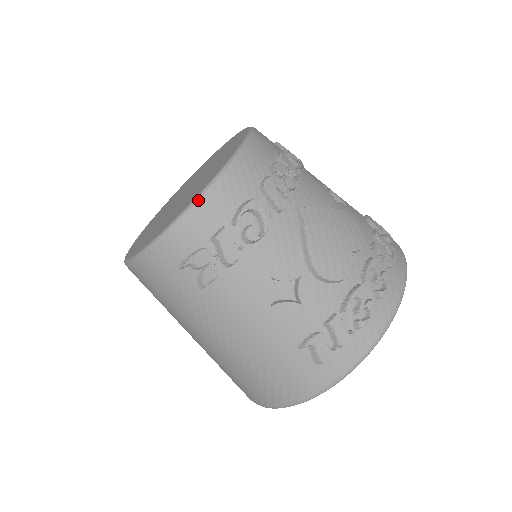
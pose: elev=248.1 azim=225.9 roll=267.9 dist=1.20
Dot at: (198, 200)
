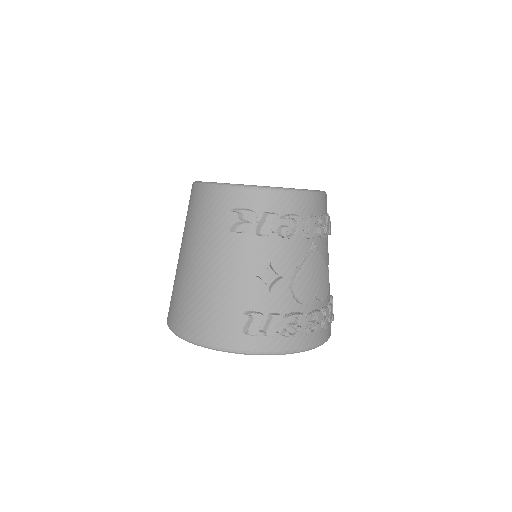
Dot at: (278, 189)
